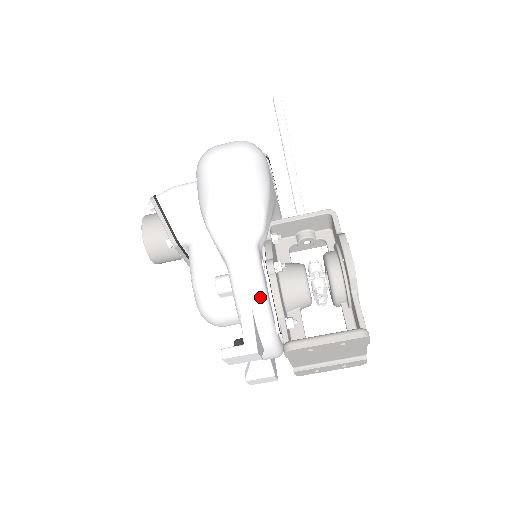
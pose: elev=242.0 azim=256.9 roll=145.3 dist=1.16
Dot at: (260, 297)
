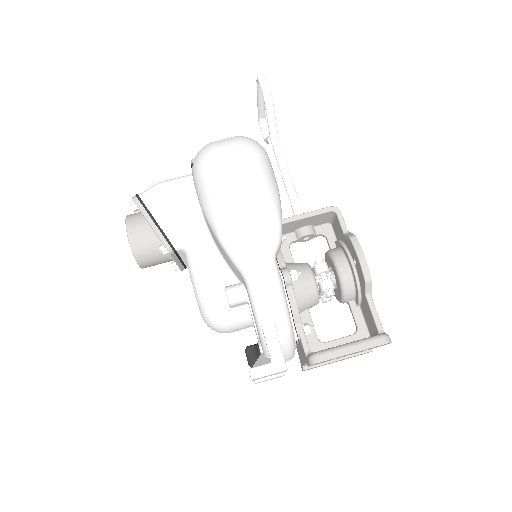
Dot at: (283, 311)
